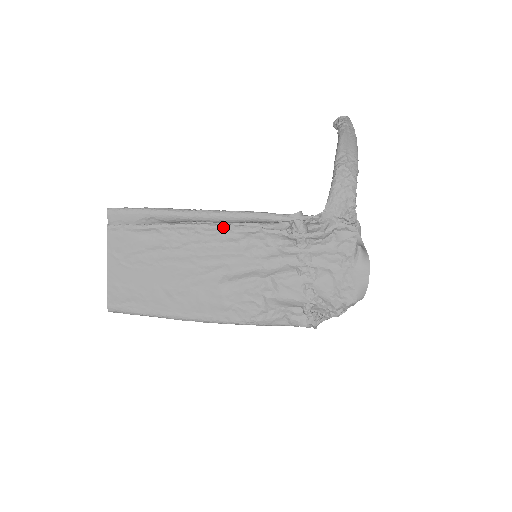
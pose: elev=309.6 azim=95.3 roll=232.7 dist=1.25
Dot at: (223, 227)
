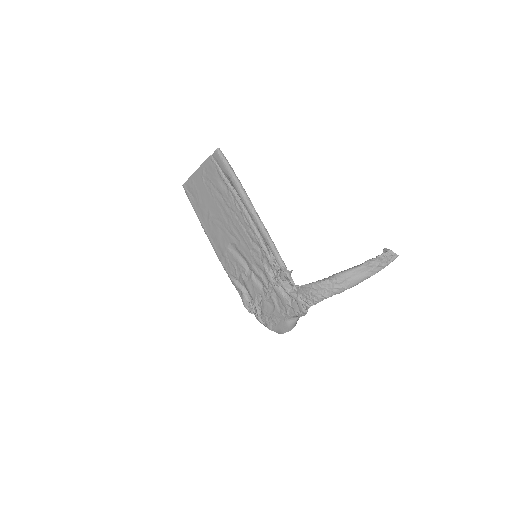
Dot at: (253, 228)
